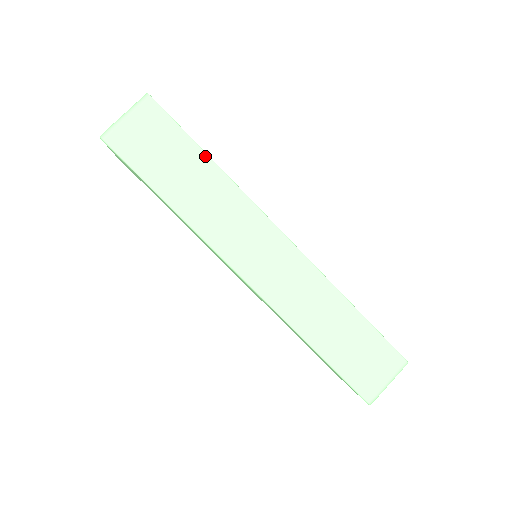
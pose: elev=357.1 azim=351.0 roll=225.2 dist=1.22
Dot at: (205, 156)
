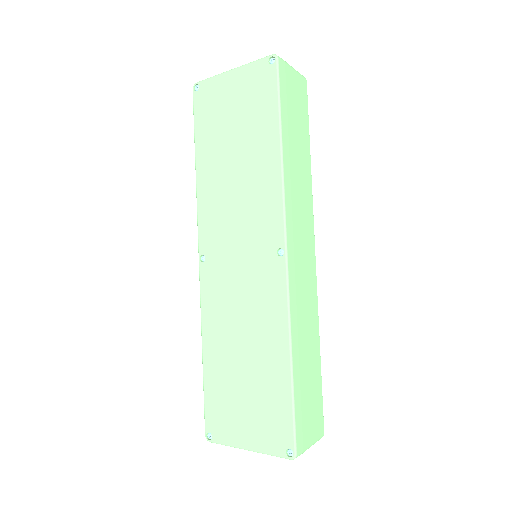
Dot at: (309, 148)
